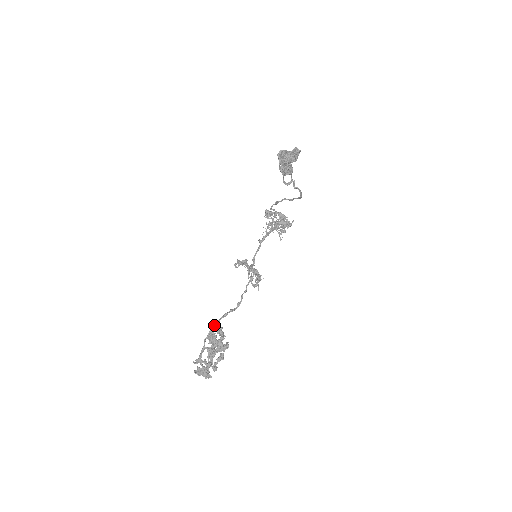
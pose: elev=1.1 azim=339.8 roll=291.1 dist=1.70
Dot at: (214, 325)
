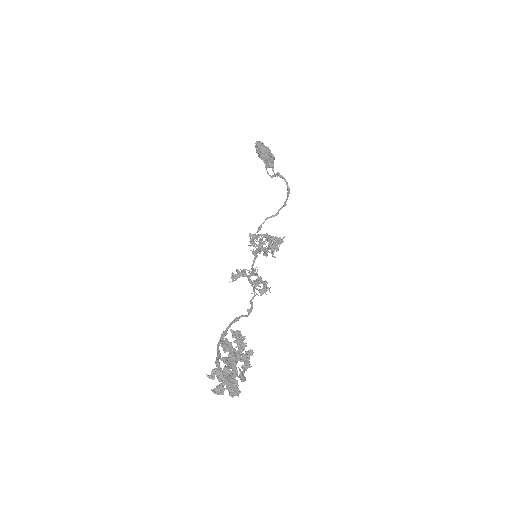
Dot at: occluded
